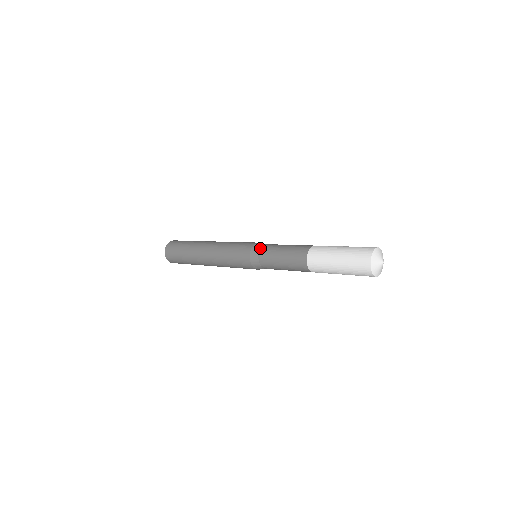
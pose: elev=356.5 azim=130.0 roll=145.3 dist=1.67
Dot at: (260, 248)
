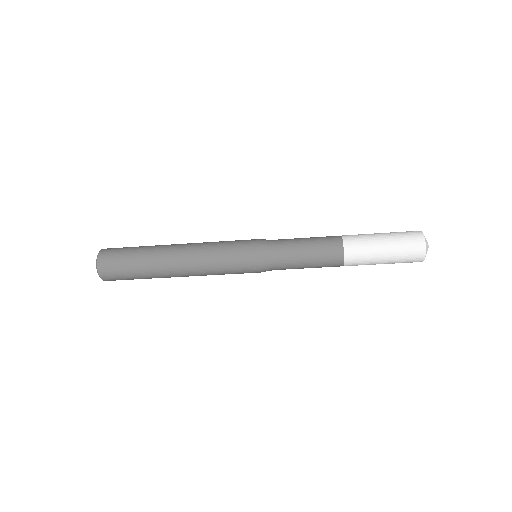
Dot at: (270, 246)
